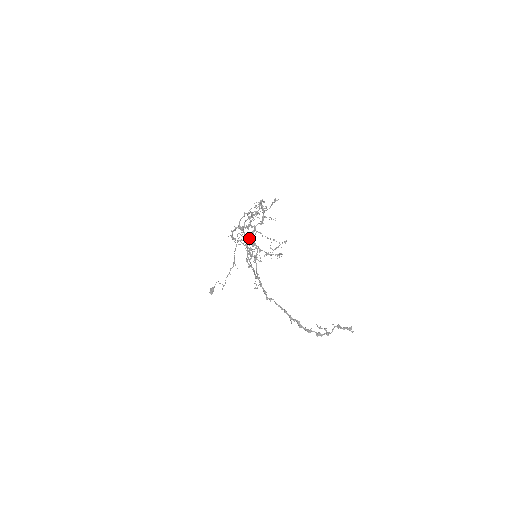
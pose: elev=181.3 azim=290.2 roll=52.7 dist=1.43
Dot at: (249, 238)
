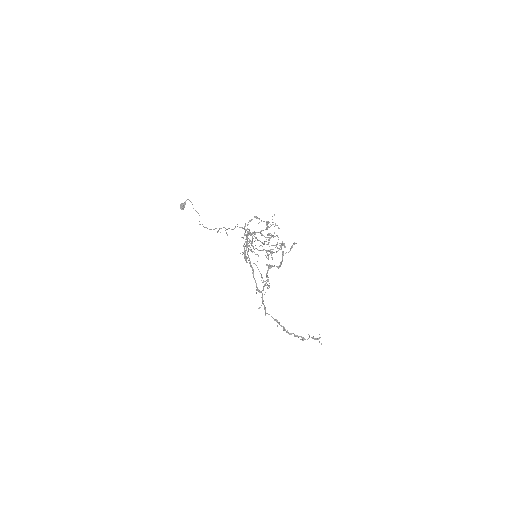
Dot at: occluded
